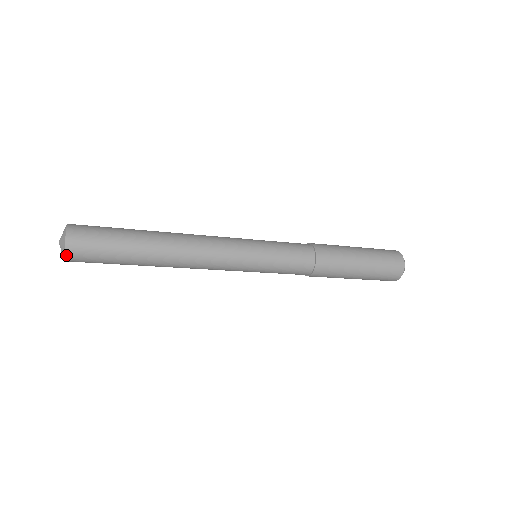
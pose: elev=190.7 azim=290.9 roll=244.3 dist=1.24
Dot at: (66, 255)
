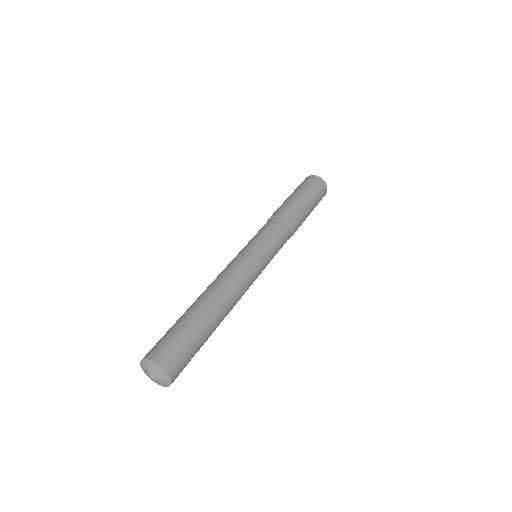
Dot at: occluded
